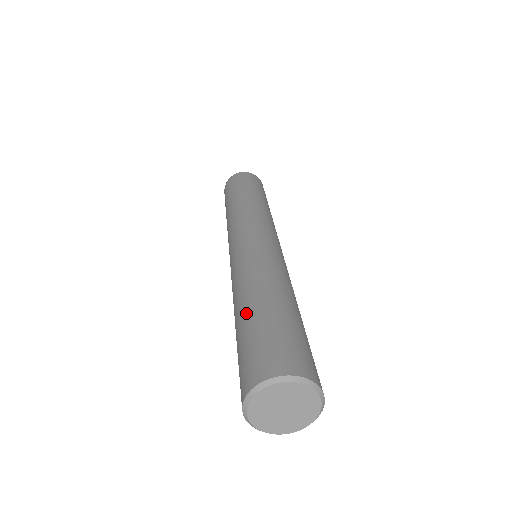
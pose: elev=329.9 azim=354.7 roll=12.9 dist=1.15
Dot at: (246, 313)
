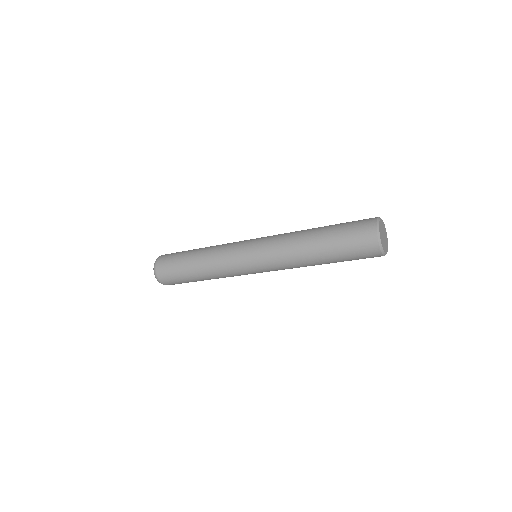
Dot at: (326, 226)
